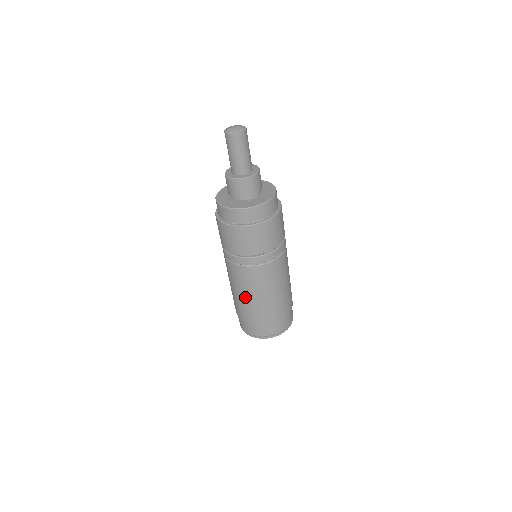
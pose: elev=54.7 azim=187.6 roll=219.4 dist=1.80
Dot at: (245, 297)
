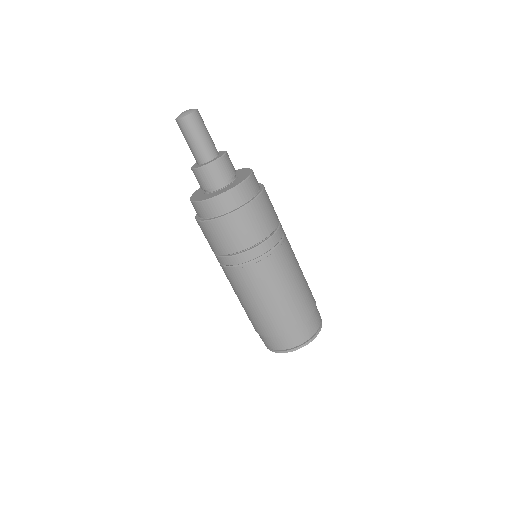
Dot at: (260, 303)
